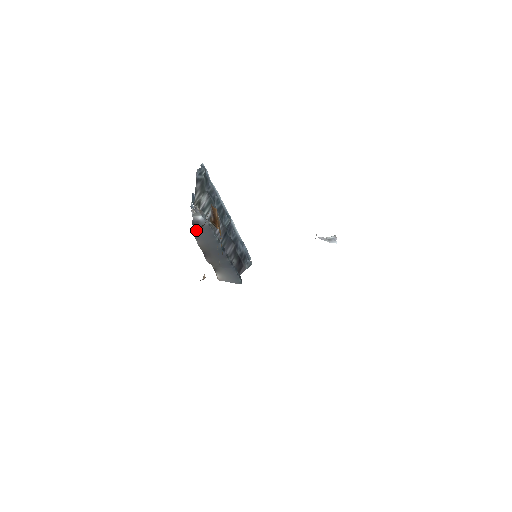
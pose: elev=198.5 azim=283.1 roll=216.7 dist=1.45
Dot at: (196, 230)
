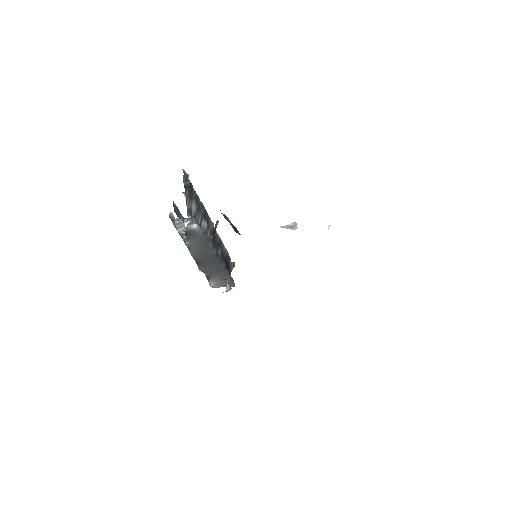
Dot at: (189, 240)
